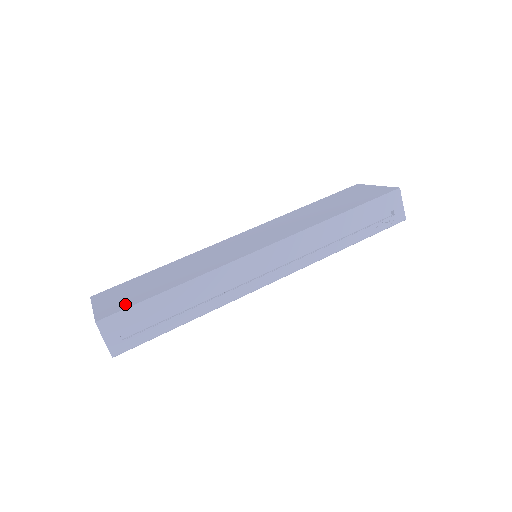
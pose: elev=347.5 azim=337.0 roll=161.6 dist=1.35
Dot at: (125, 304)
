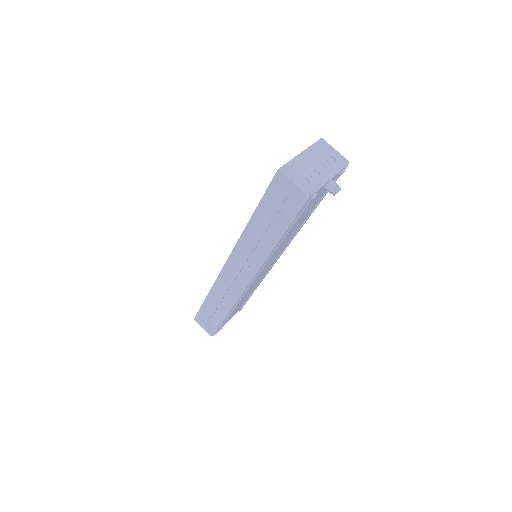
Dot at: occluded
